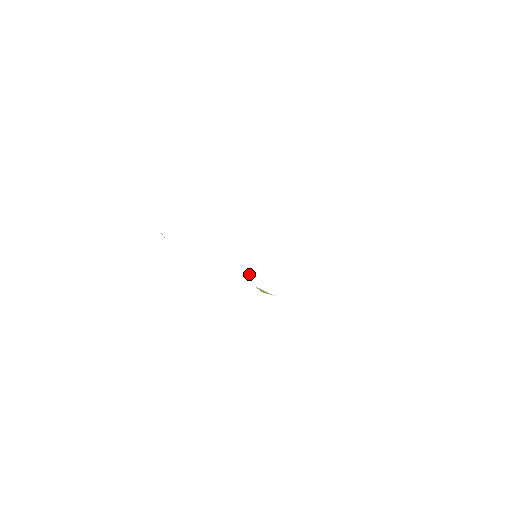
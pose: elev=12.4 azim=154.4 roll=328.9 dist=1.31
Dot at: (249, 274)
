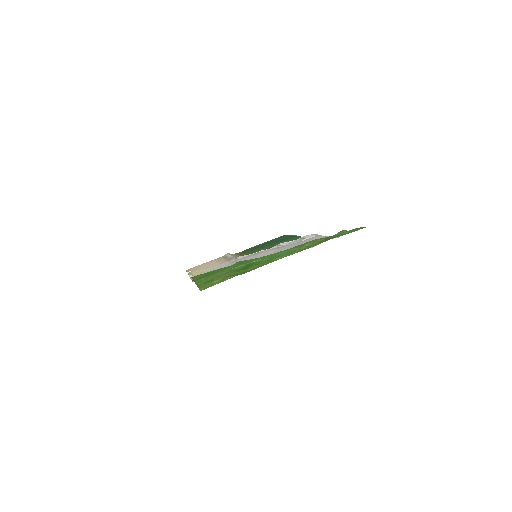
Dot at: (261, 251)
